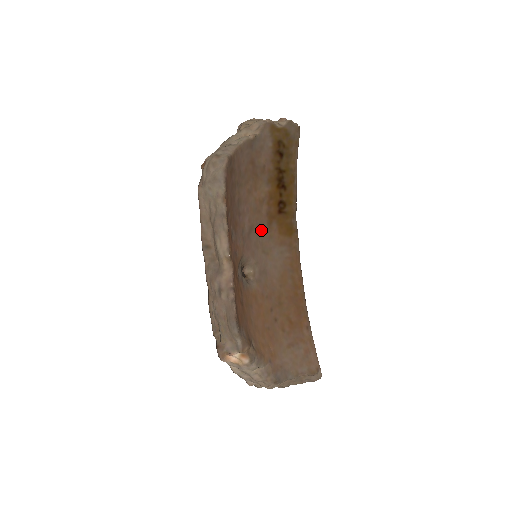
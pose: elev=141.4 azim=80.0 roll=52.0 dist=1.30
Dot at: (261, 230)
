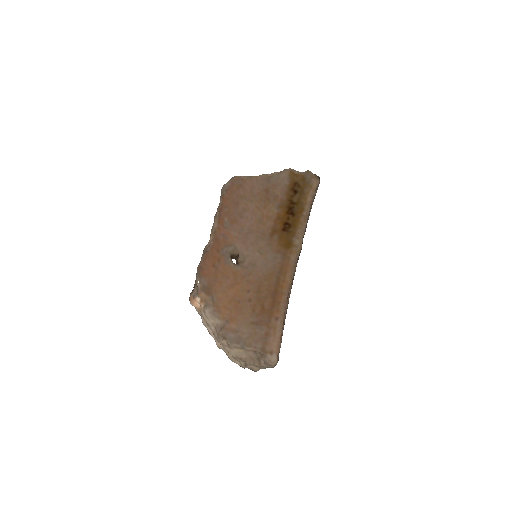
Dot at: (262, 237)
